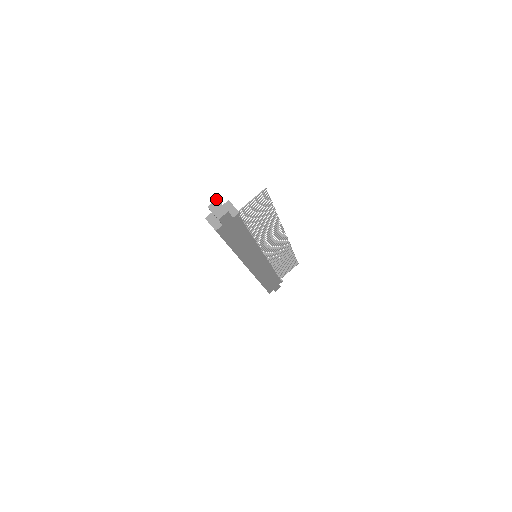
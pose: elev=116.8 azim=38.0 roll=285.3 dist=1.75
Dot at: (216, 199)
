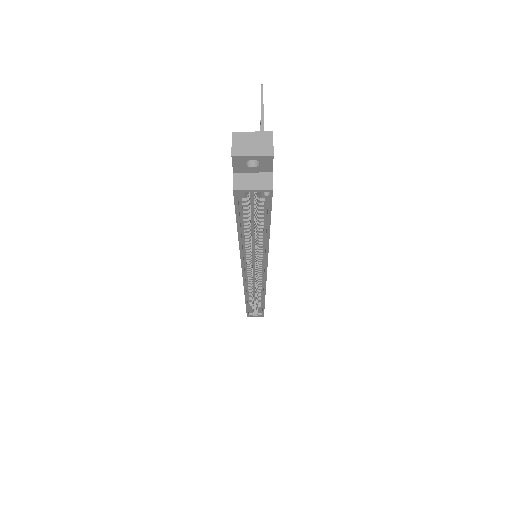
Dot at: occluded
